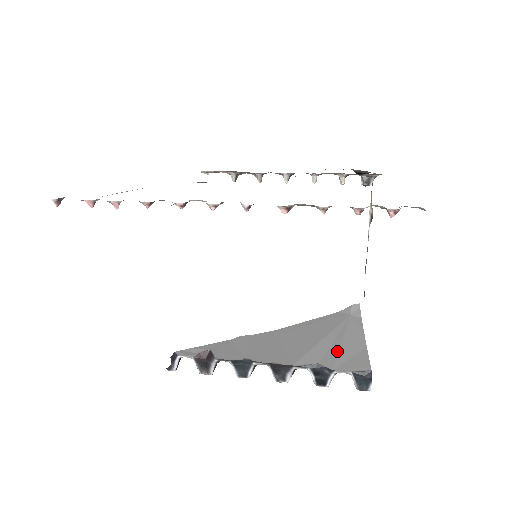
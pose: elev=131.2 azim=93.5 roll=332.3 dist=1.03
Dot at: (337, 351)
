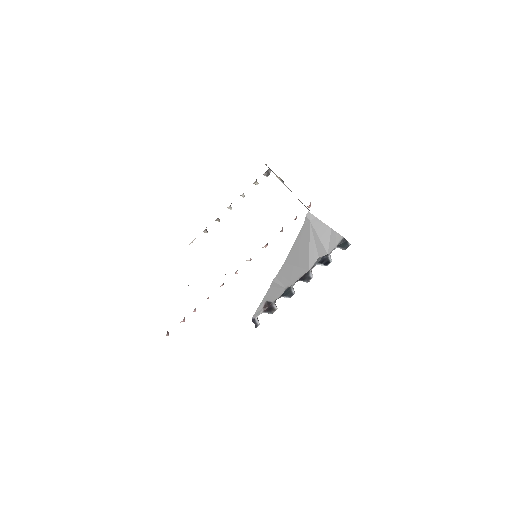
Dot at: (321, 244)
